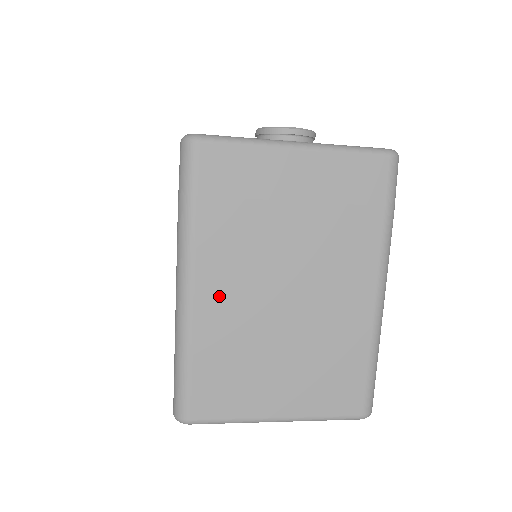
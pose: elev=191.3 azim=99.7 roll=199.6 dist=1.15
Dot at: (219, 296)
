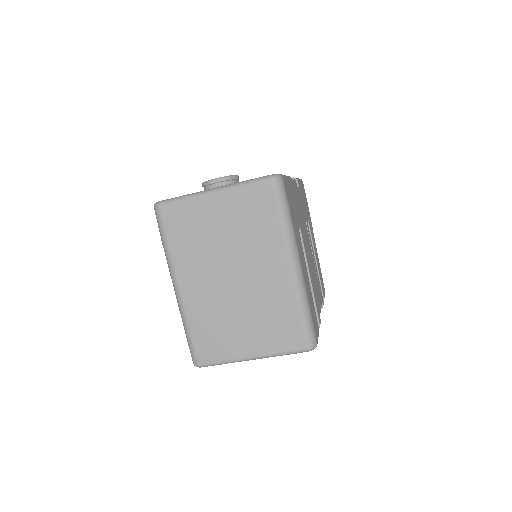
Dot at: (195, 289)
